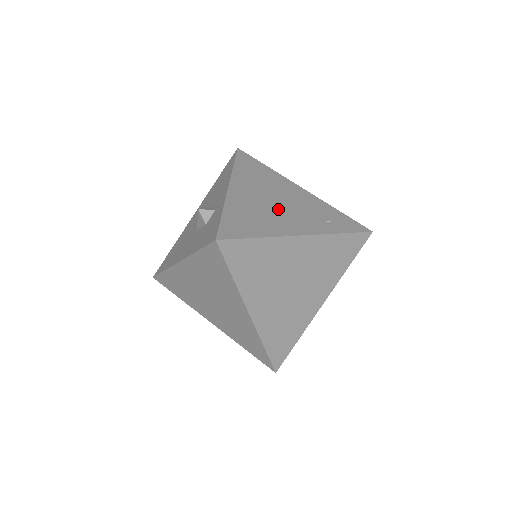
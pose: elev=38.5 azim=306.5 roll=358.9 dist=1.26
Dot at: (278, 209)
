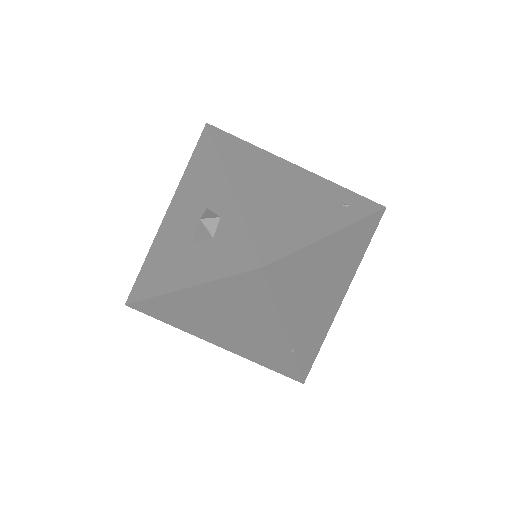
Dot at: (294, 202)
